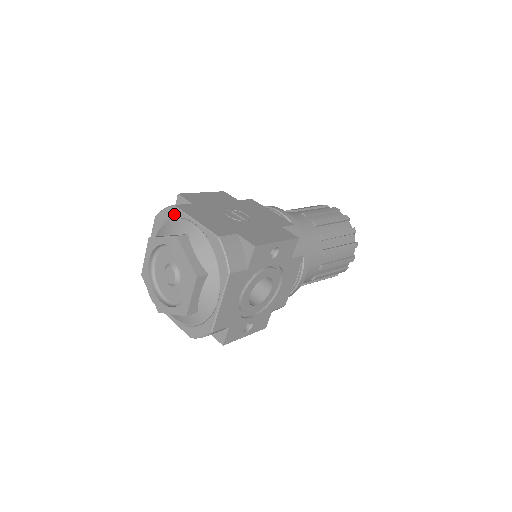
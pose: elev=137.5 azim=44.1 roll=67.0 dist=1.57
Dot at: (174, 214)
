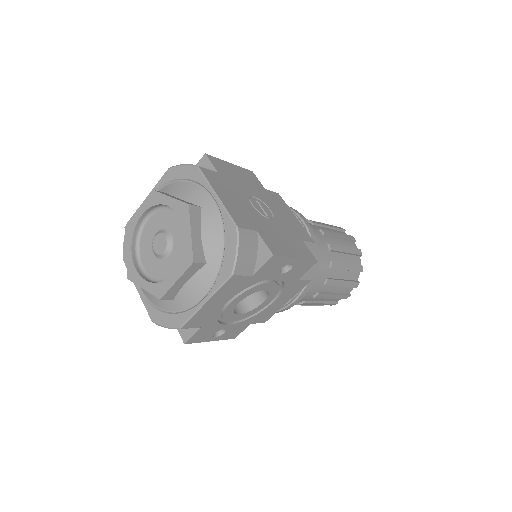
Dot at: (194, 176)
